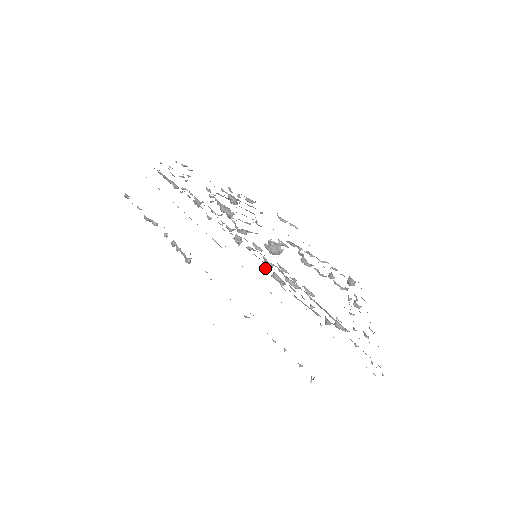
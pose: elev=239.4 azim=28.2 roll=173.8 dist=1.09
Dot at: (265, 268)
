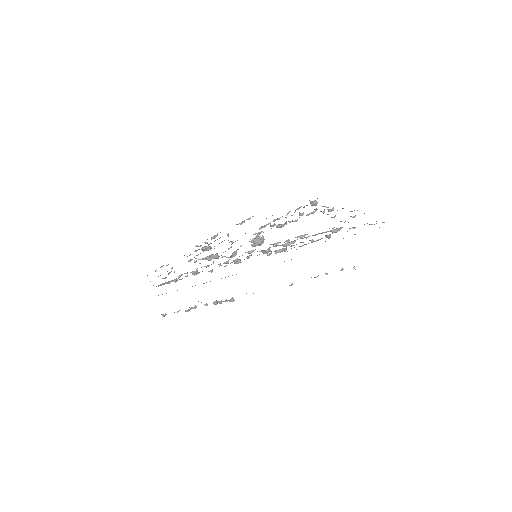
Dot at: (268, 255)
